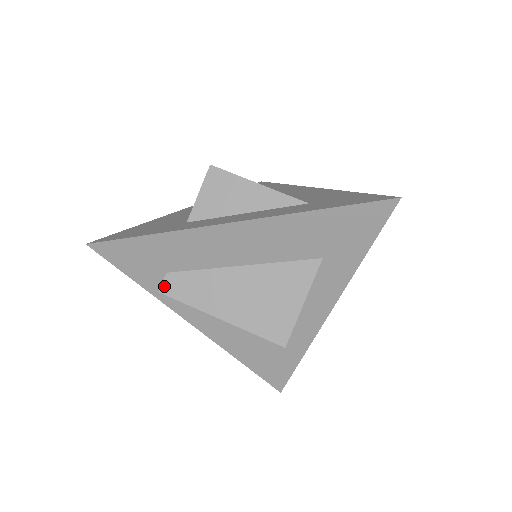
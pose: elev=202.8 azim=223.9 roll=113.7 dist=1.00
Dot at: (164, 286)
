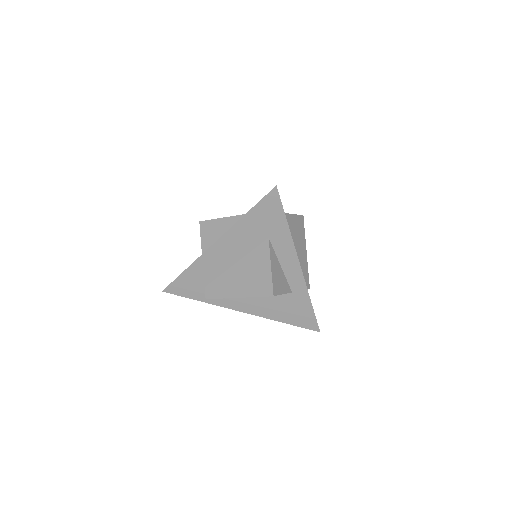
Dot at: (207, 295)
